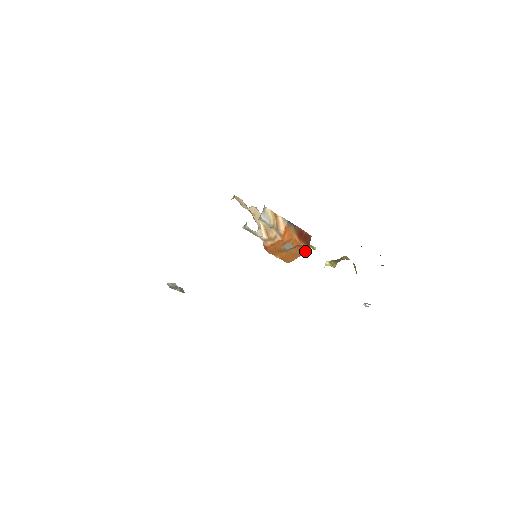
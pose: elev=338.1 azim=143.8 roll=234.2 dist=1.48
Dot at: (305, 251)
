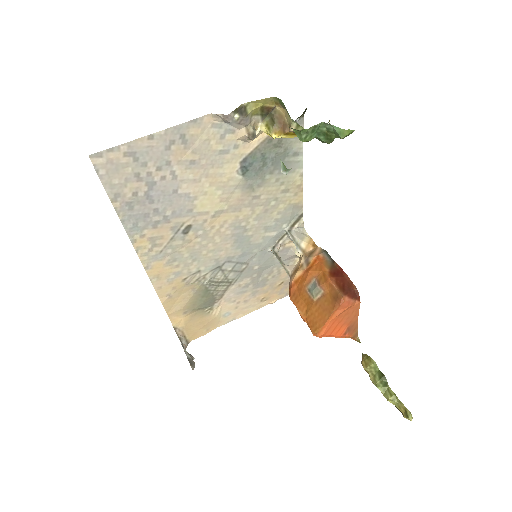
Dot at: (338, 305)
